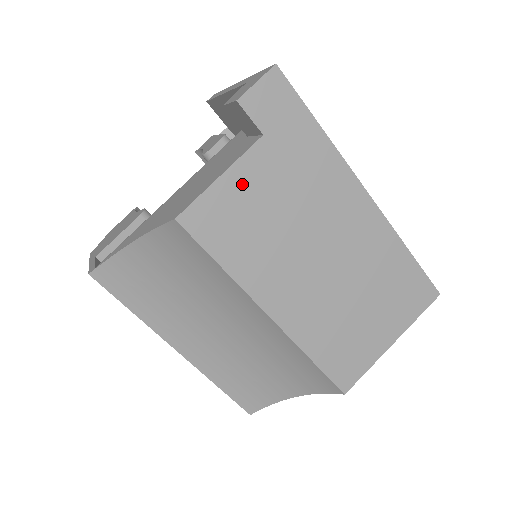
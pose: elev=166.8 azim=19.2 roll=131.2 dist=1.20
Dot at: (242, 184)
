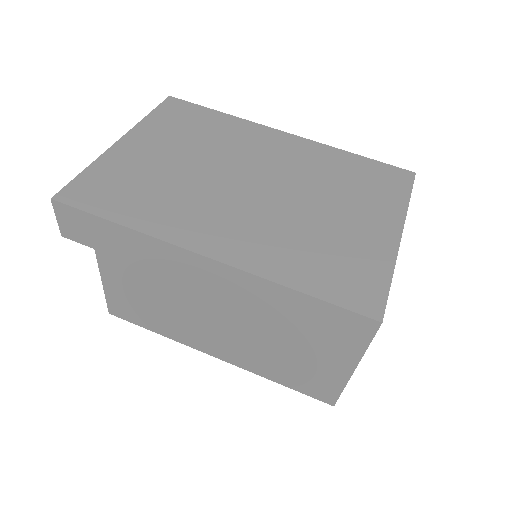
Dot at: (117, 284)
